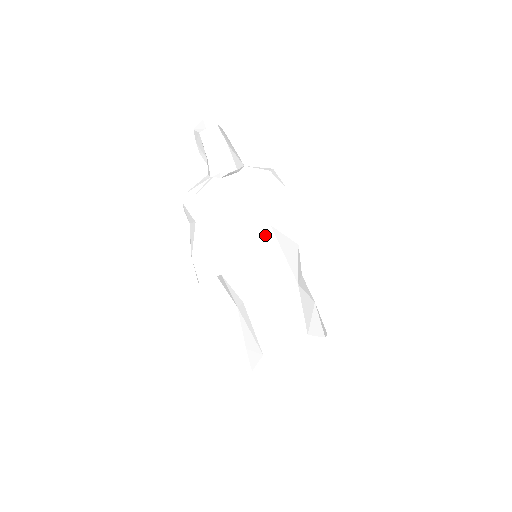
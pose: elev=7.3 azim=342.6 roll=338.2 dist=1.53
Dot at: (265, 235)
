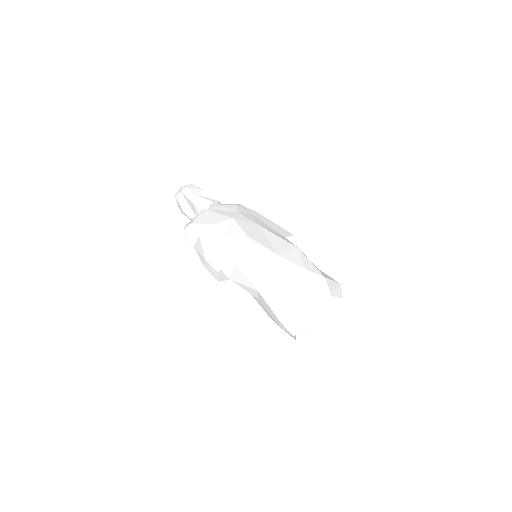
Dot at: (257, 229)
